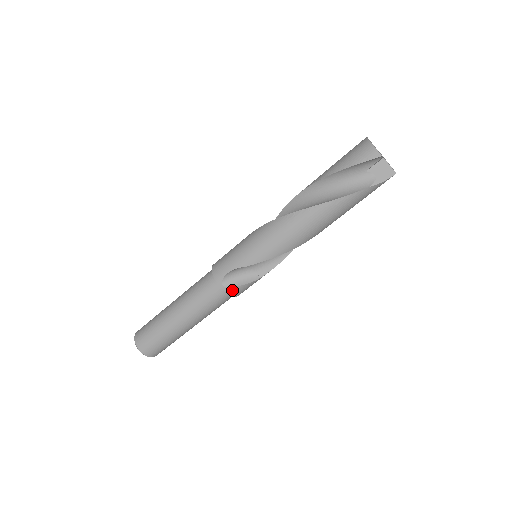
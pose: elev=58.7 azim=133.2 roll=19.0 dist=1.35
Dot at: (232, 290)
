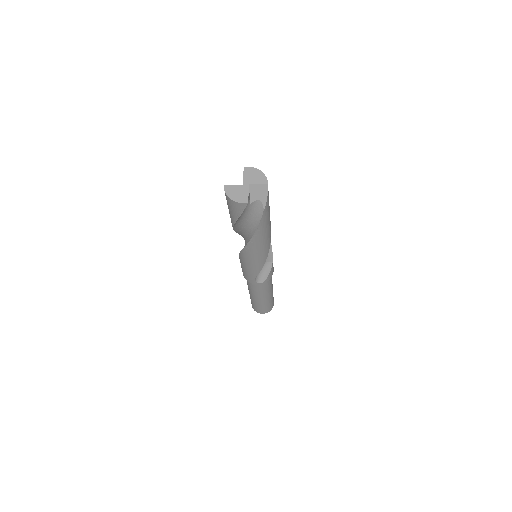
Dot at: (267, 279)
